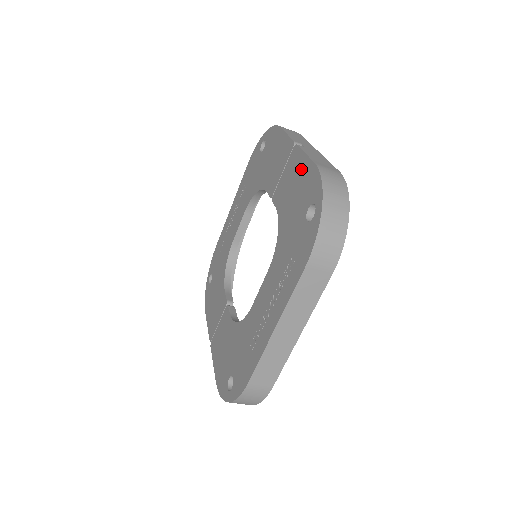
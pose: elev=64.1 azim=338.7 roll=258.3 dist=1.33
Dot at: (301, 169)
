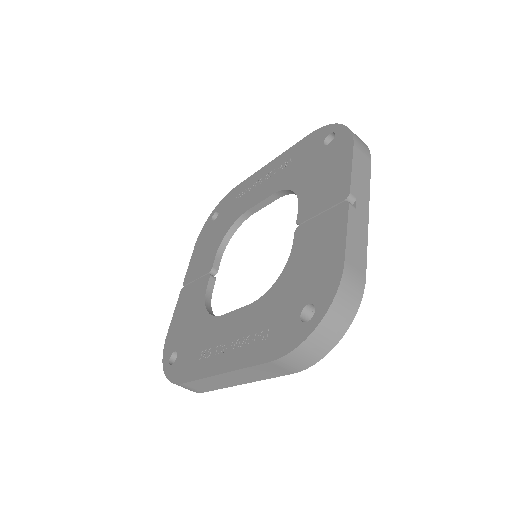
Dot at: (332, 244)
